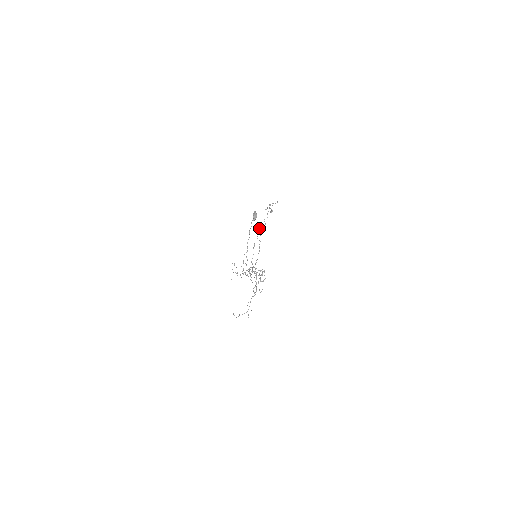
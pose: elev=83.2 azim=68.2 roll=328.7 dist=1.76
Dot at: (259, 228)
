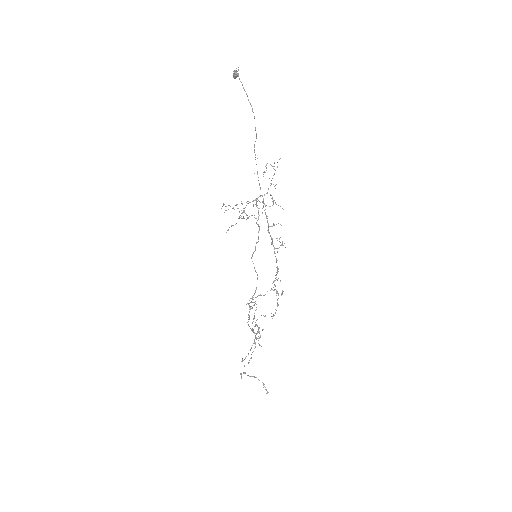
Dot at: (248, 303)
